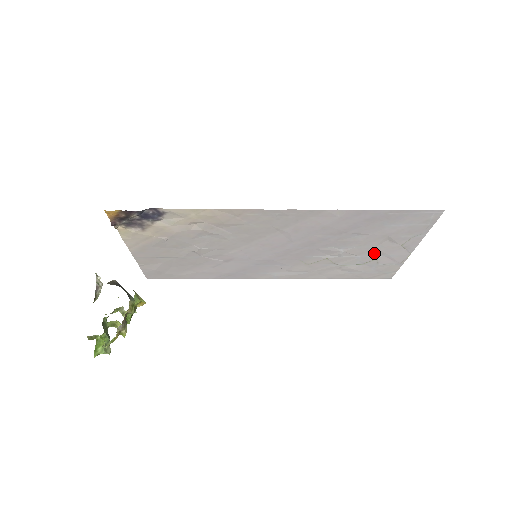
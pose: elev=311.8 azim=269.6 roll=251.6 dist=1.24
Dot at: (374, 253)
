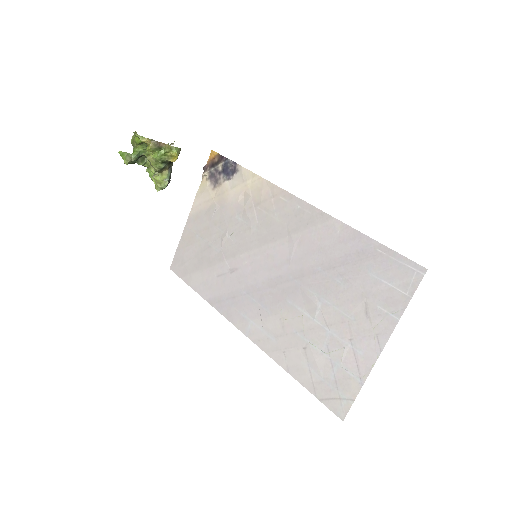
Dot at: (344, 332)
